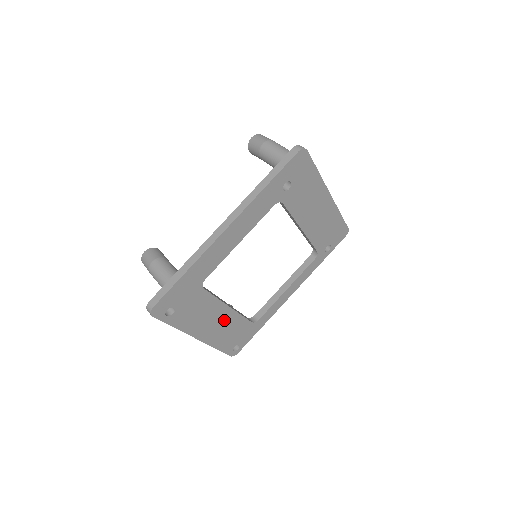
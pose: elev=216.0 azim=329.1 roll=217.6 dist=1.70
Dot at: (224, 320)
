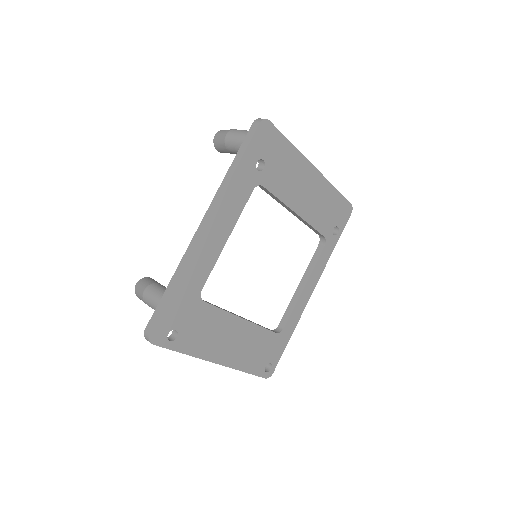
Dot at: (242, 336)
